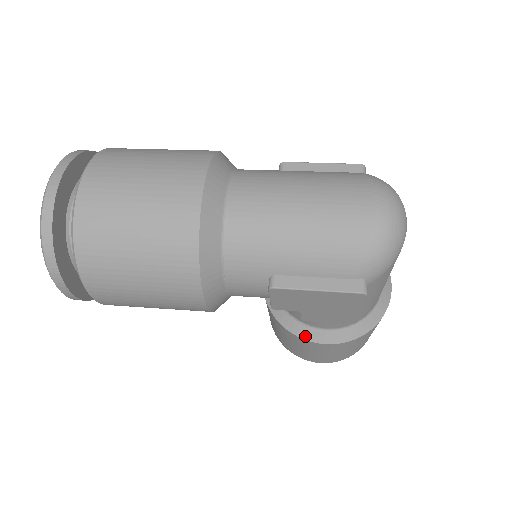
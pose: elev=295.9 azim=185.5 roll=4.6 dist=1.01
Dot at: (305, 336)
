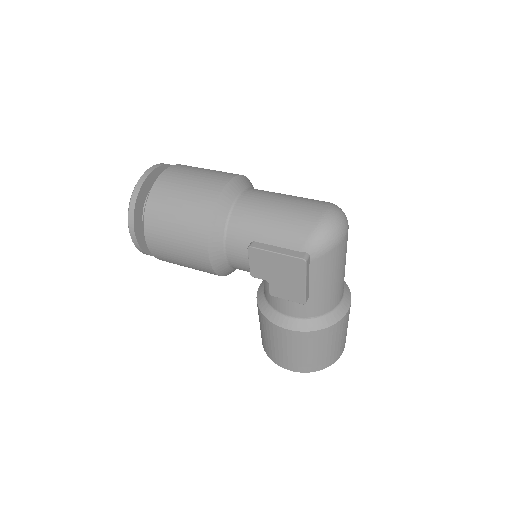
Dot at: (274, 320)
